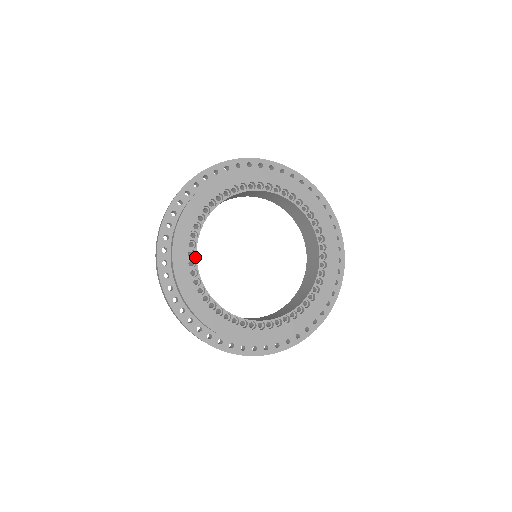
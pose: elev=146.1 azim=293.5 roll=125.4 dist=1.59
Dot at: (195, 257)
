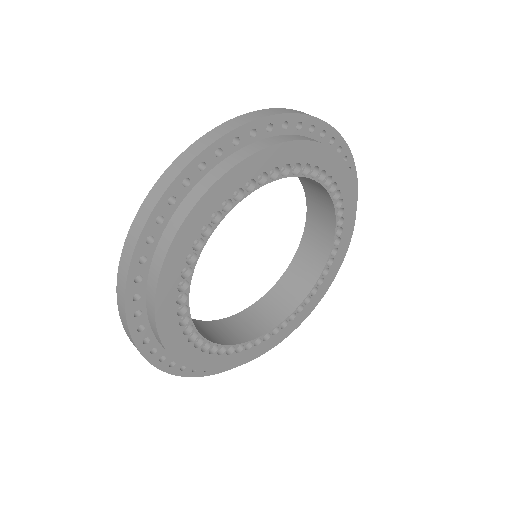
Dot at: (199, 335)
